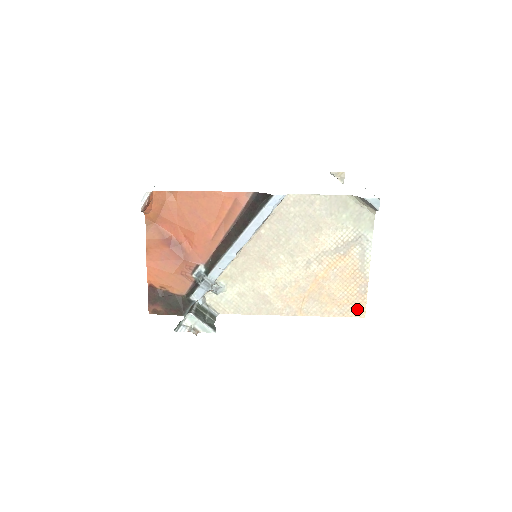
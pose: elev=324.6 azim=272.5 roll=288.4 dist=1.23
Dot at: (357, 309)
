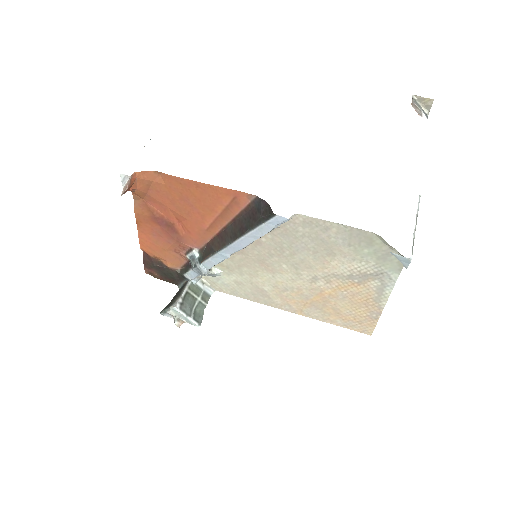
Dot at: (364, 327)
